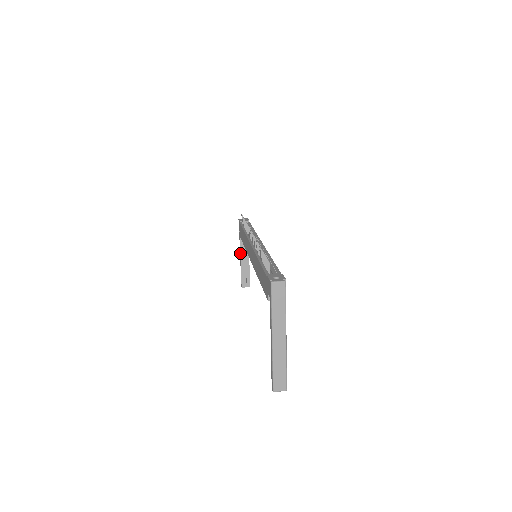
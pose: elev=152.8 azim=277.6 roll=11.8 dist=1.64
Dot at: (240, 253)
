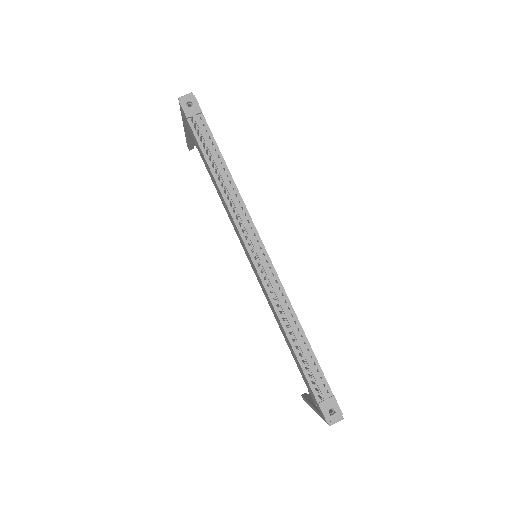
Dot at: (185, 129)
